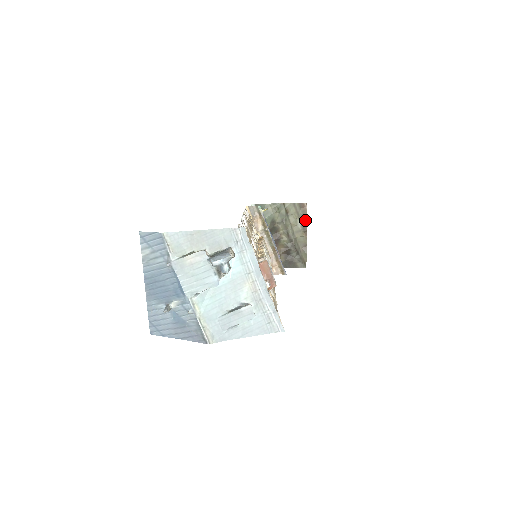
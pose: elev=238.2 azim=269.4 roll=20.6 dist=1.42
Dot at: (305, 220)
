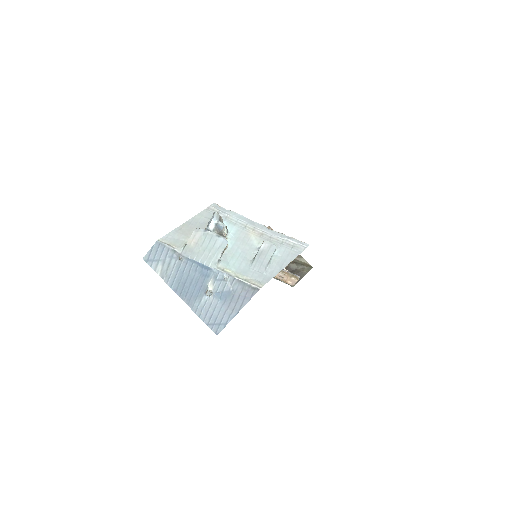
Dot at: occluded
